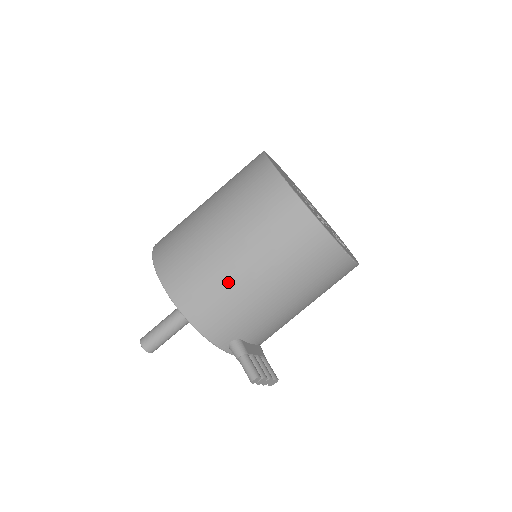
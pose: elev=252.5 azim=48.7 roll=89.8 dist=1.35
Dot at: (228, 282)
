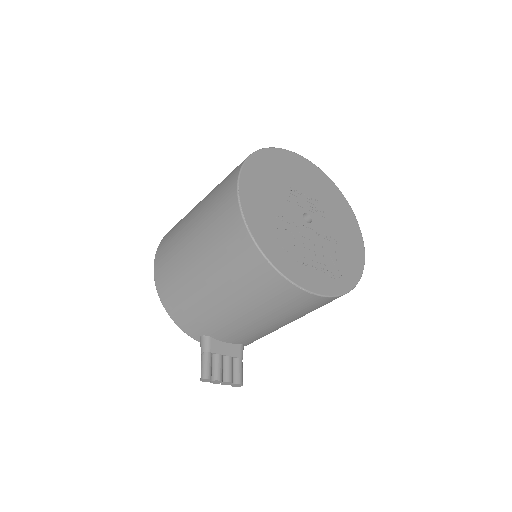
Dot at: (189, 284)
